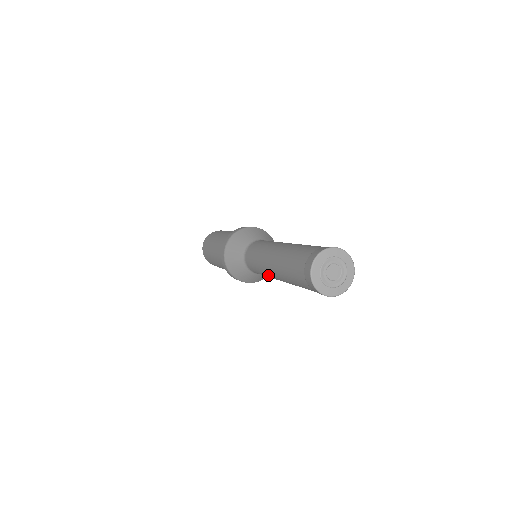
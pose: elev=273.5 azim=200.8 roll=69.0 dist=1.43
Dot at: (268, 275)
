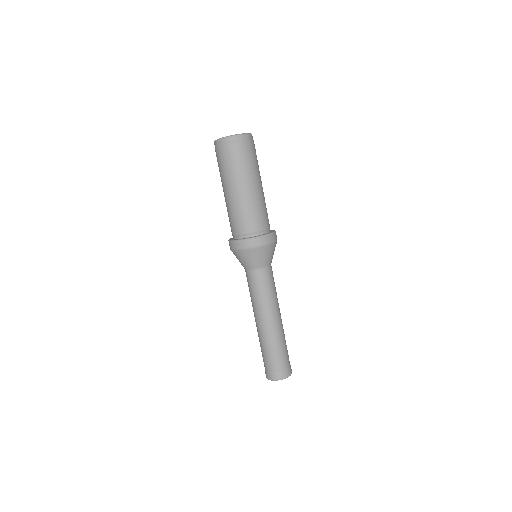
Dot at: (253, 308)
